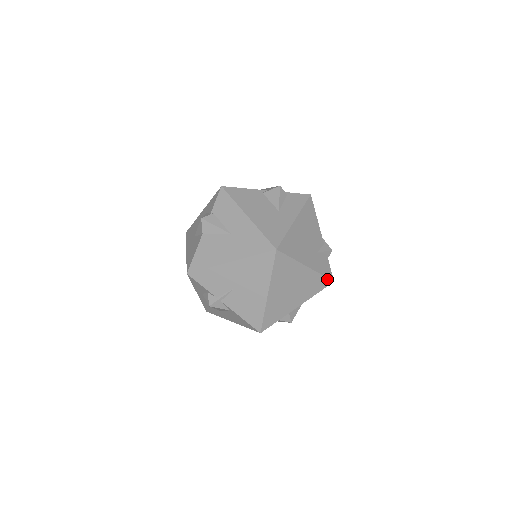
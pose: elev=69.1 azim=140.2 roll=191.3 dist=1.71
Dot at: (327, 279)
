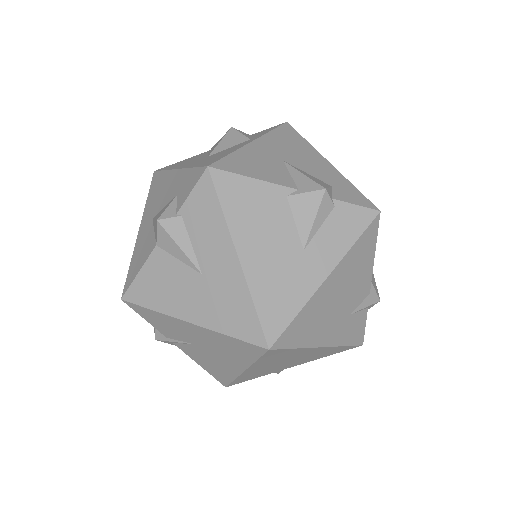
Dot at: (352, 346)
